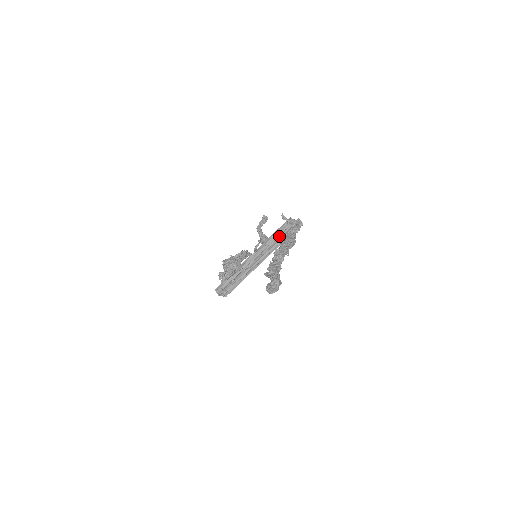
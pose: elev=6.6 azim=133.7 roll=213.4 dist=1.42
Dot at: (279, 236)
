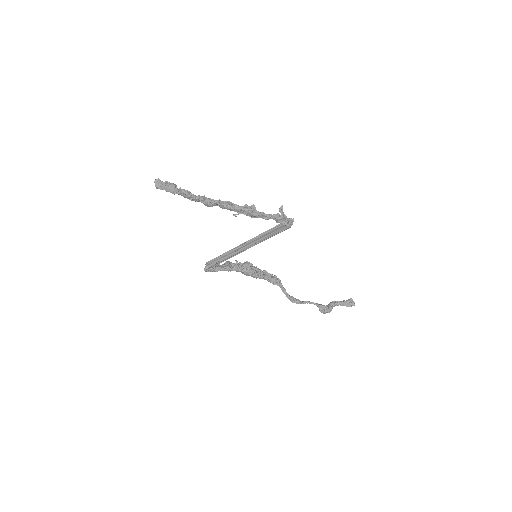
Dot at: (270, 230)
